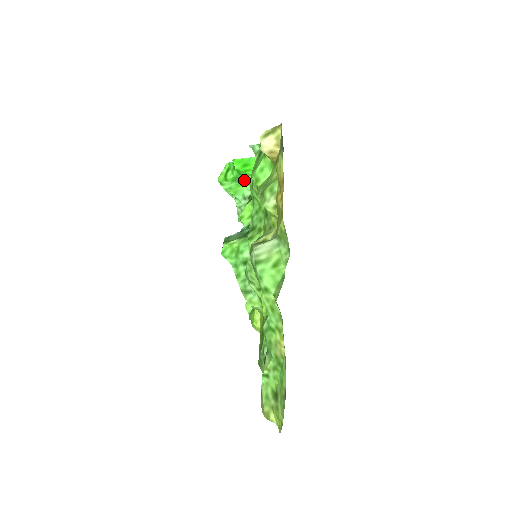
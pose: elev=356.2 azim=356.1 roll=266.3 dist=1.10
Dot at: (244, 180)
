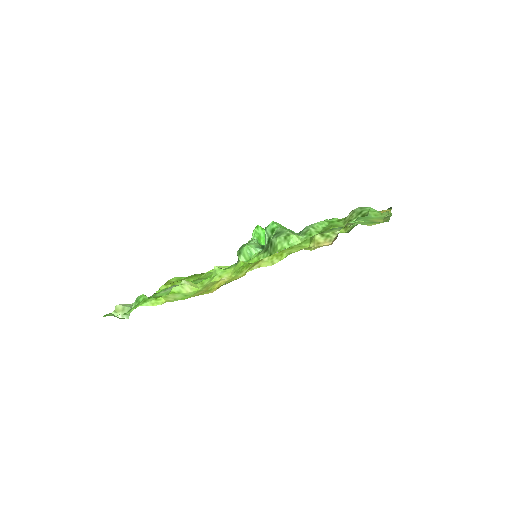
Dot at: occluded
